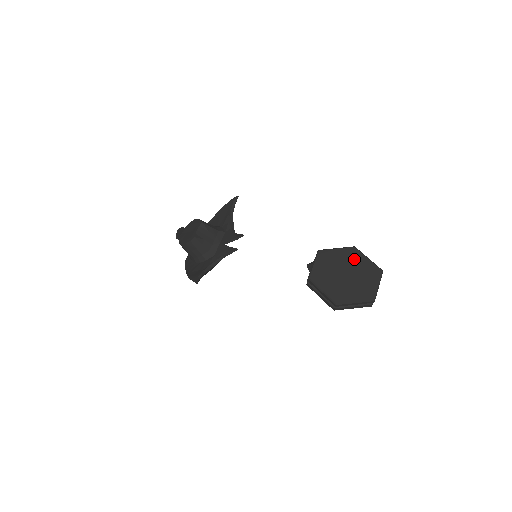
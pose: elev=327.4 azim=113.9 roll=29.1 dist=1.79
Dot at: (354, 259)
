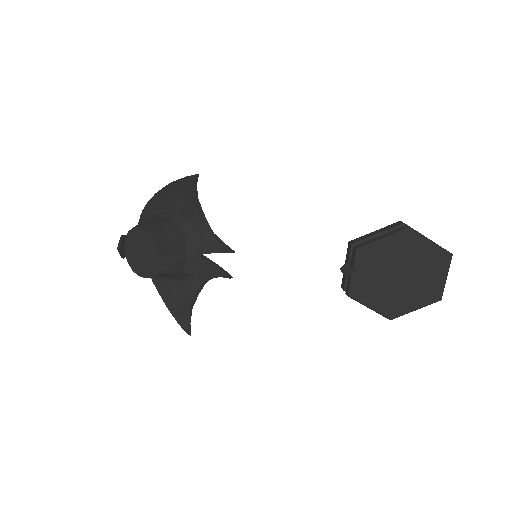
Dot at: (411, 250)
